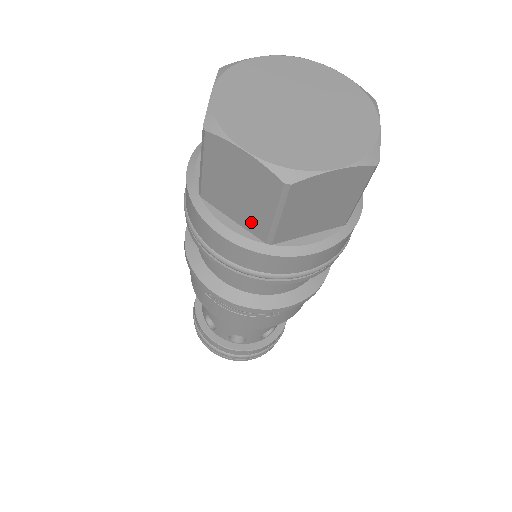
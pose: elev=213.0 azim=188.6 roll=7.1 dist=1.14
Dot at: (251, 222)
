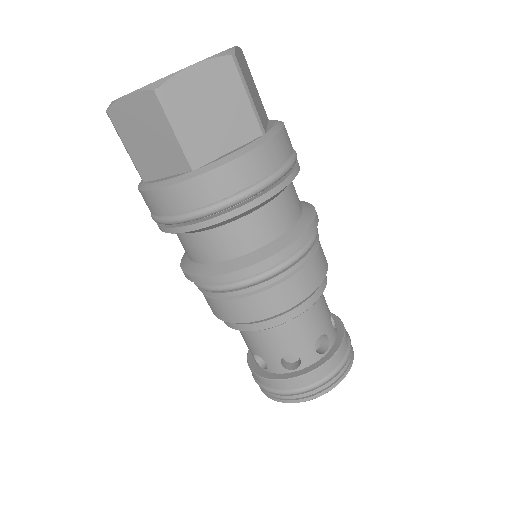
Dot at: (172, 161)
